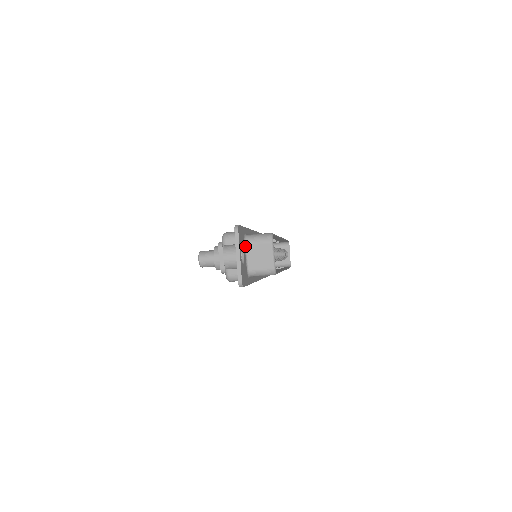
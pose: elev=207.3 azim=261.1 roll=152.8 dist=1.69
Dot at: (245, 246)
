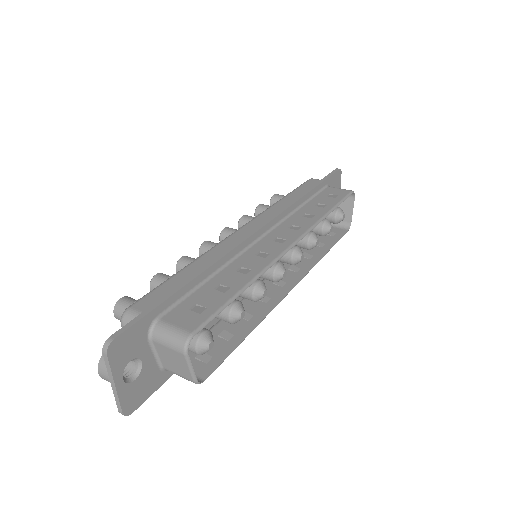
Dot at: (150, 342)
